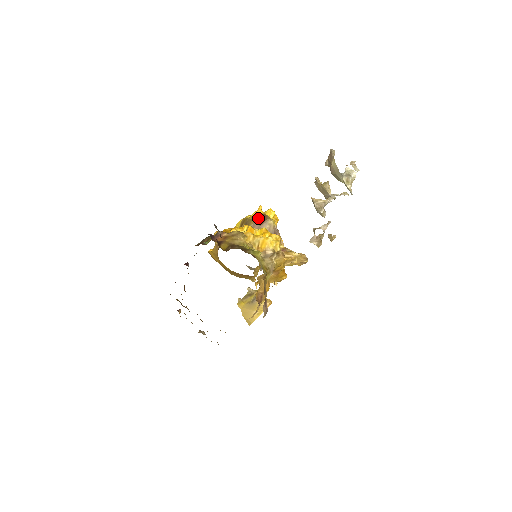
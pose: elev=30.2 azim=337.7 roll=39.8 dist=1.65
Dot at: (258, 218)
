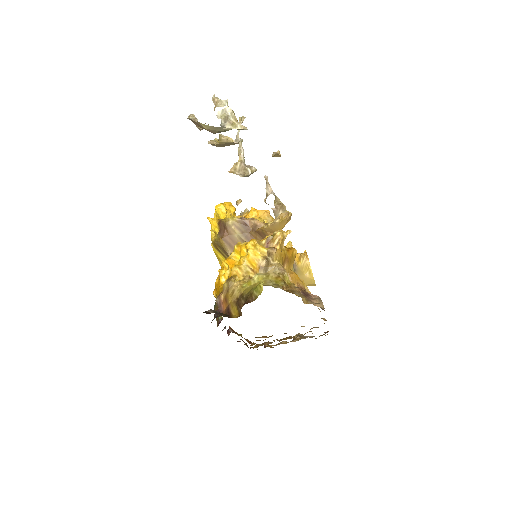
Dot at: (219, 231)
